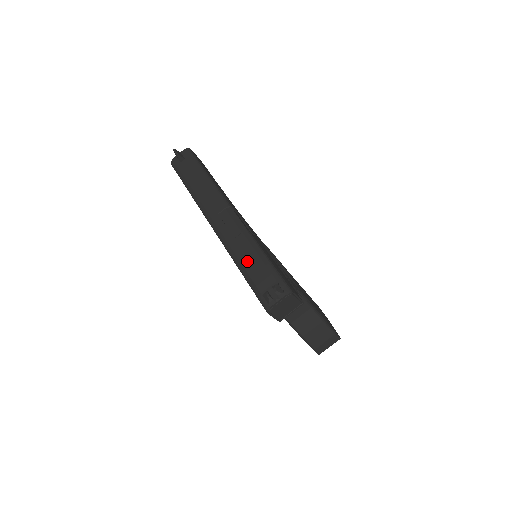
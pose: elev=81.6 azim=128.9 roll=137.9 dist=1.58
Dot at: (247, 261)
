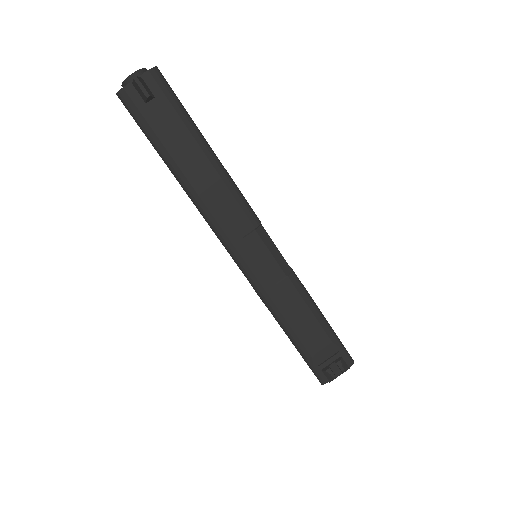
Dot at: (297, 322)
